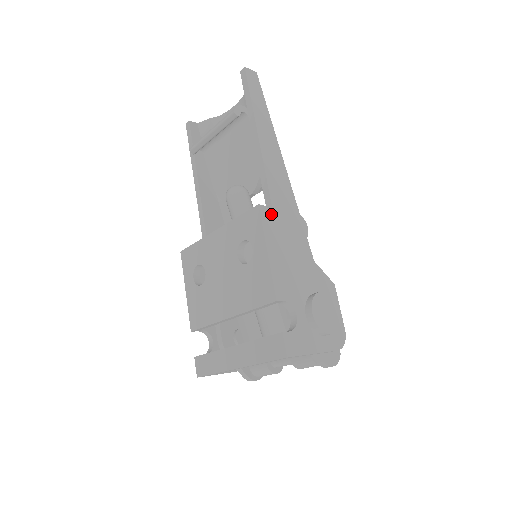
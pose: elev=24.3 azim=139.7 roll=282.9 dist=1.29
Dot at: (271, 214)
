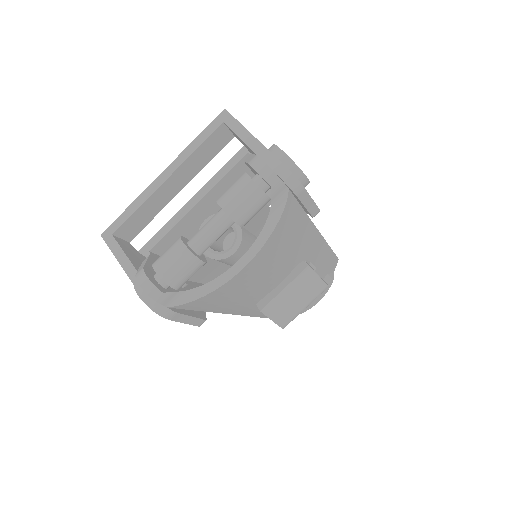
Dot at: occluded
